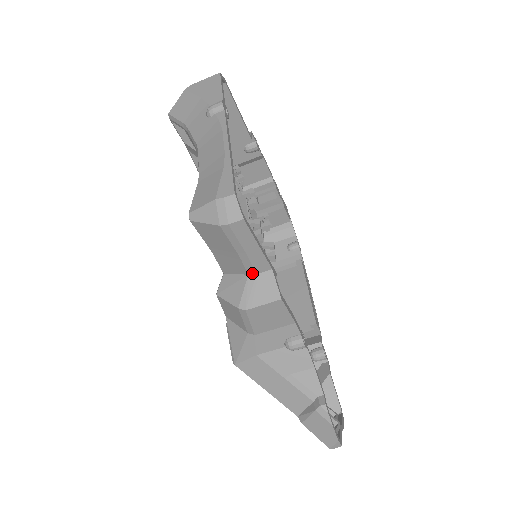
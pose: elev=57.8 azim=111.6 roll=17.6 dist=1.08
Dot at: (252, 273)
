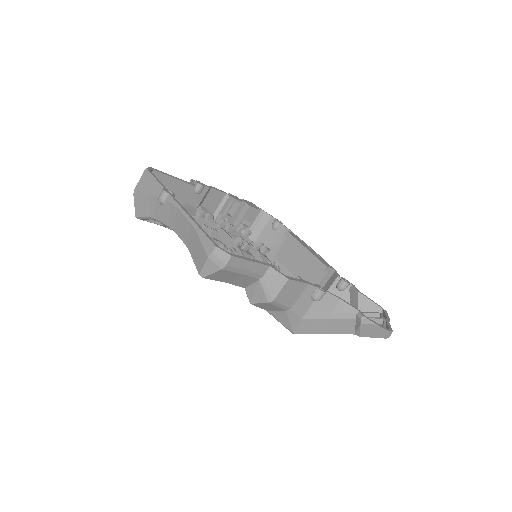
Dot at: (260, 277)
